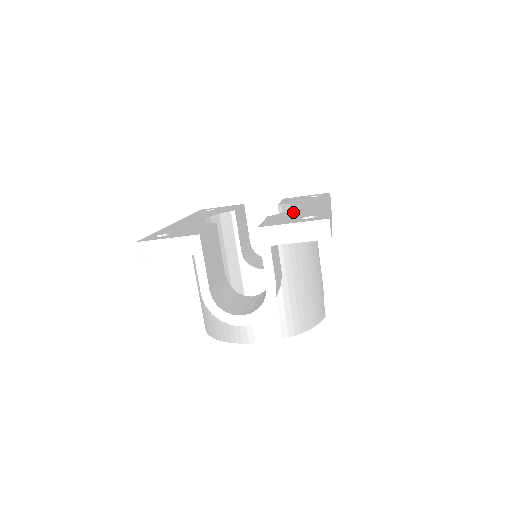
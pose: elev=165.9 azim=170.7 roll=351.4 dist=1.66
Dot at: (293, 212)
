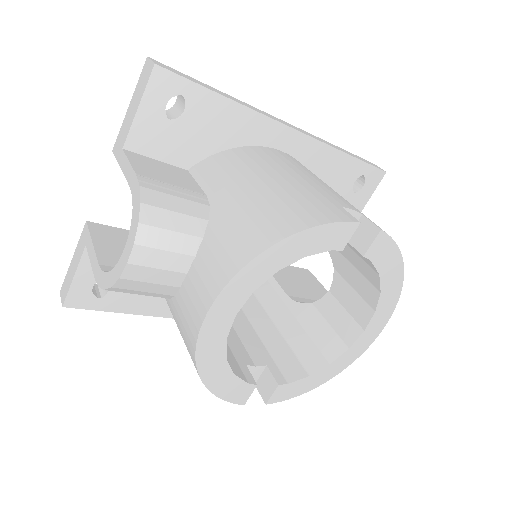
Dot at: occluded
